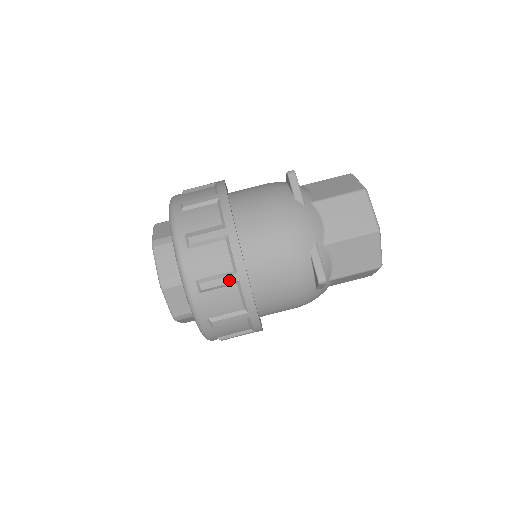
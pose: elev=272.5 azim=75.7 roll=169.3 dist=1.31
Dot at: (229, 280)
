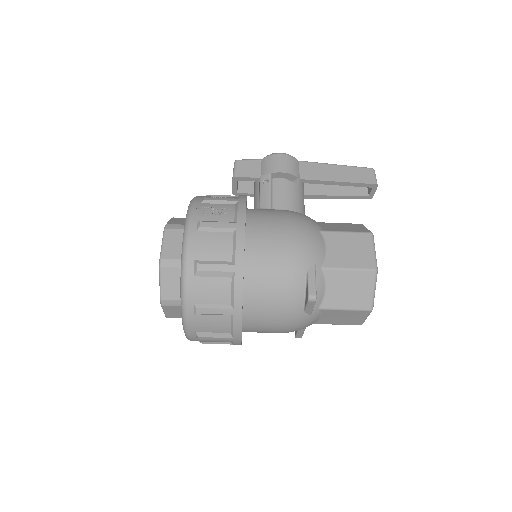
Dot at: occluded
